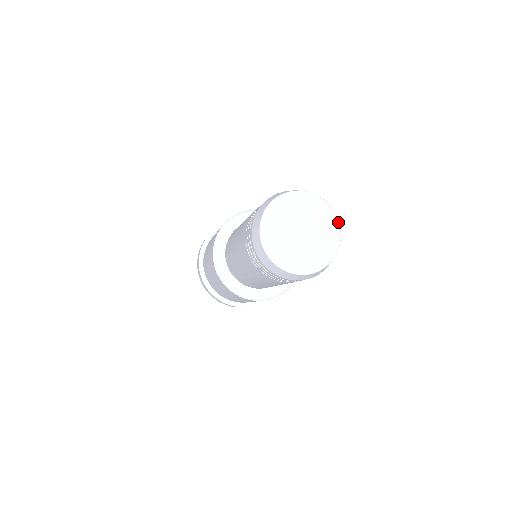
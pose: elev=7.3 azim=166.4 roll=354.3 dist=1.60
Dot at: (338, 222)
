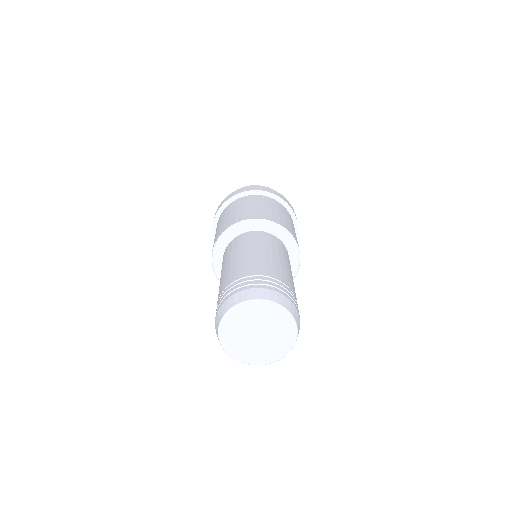
Dot at: (297, 333)
